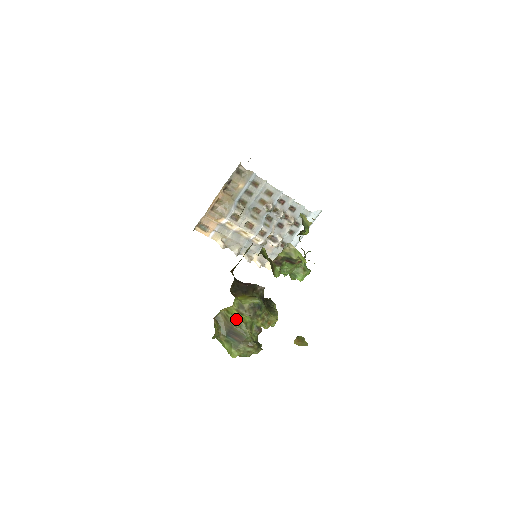
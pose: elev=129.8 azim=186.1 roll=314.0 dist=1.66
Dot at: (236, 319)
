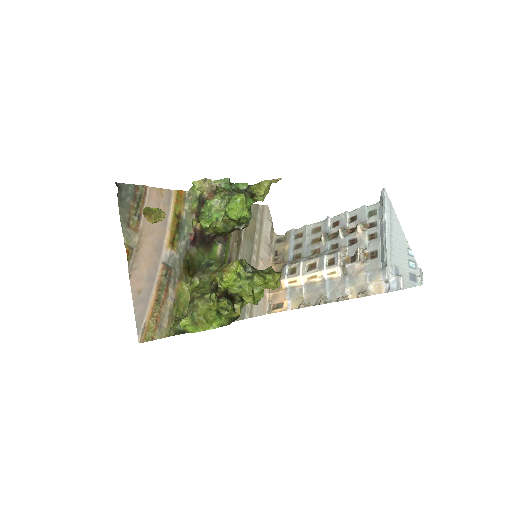
Dot at: occluded
